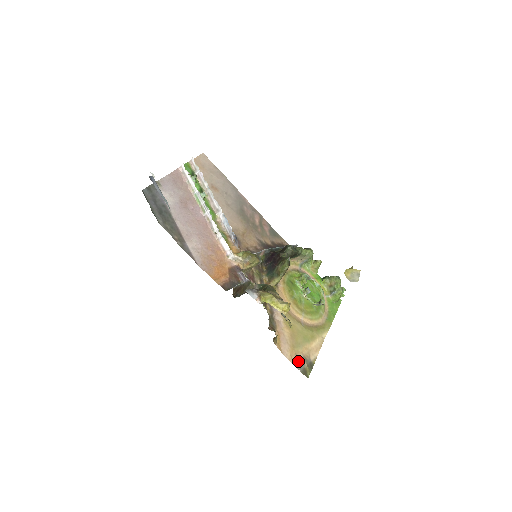
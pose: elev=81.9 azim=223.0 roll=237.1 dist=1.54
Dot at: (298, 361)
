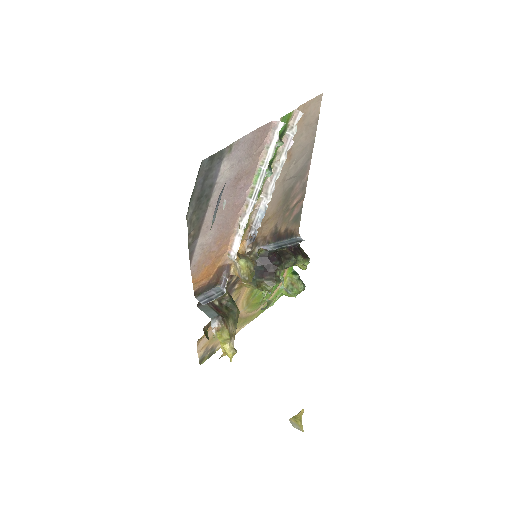
Dot at: (205, 351)
